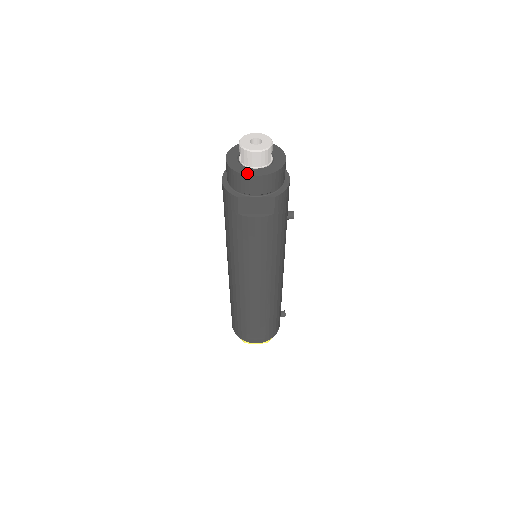
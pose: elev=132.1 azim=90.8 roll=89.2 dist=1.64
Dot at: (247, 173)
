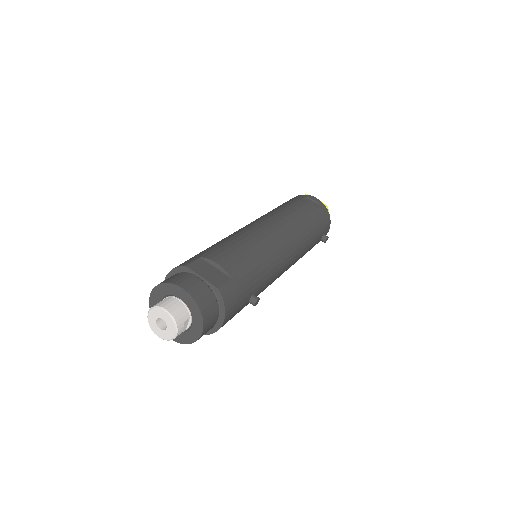
Dot at: occluded
